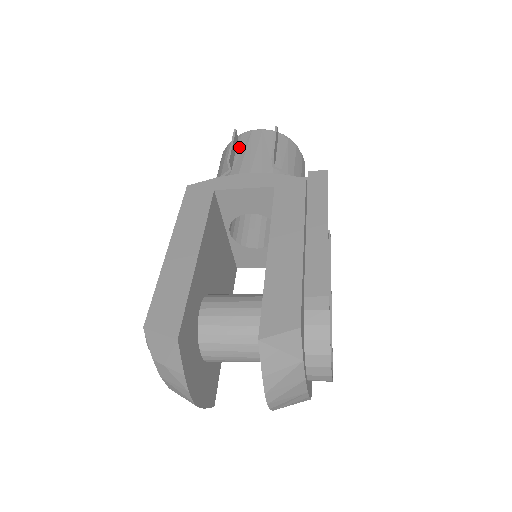
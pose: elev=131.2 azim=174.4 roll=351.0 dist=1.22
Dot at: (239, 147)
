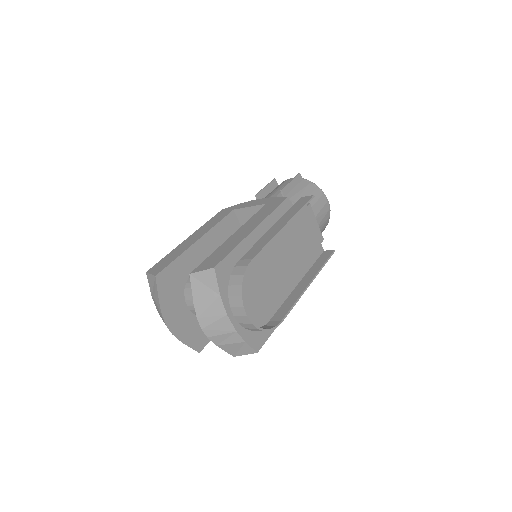
Dot at: (274, 189)
